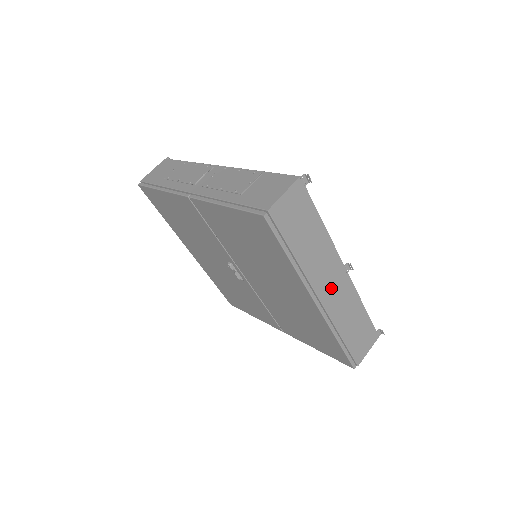
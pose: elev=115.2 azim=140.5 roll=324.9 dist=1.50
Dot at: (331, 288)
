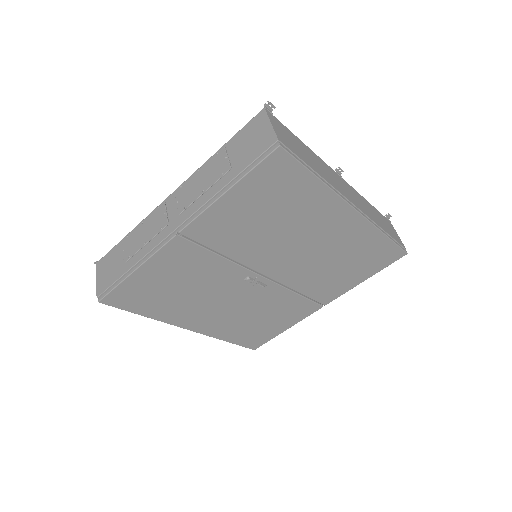
Dot at: (348, 193)
